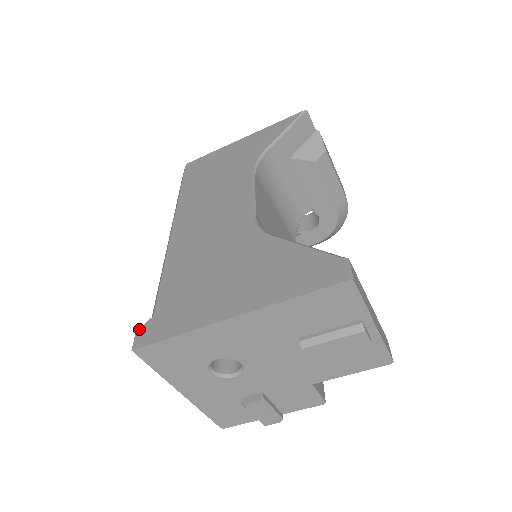
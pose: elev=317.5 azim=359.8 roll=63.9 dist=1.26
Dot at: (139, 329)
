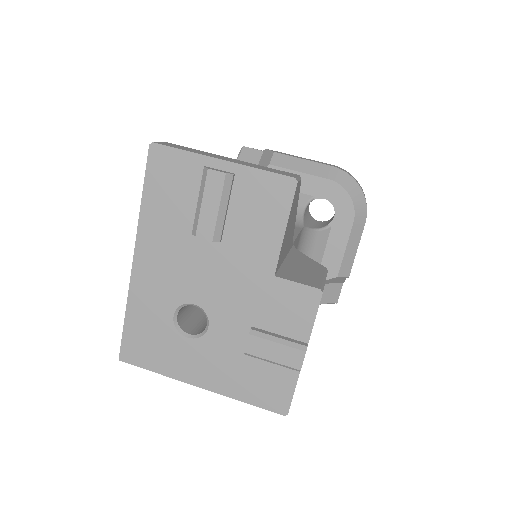
Dot at: occluded
